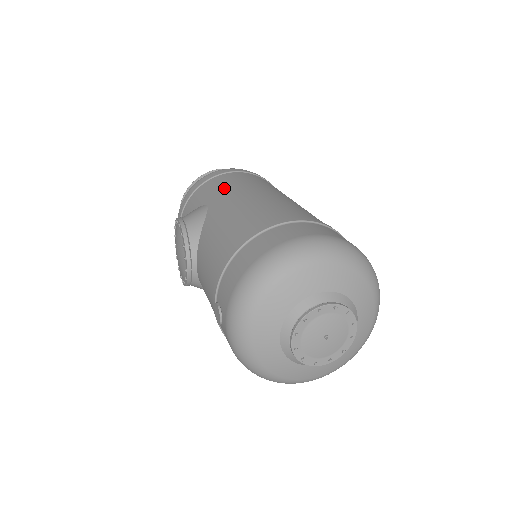
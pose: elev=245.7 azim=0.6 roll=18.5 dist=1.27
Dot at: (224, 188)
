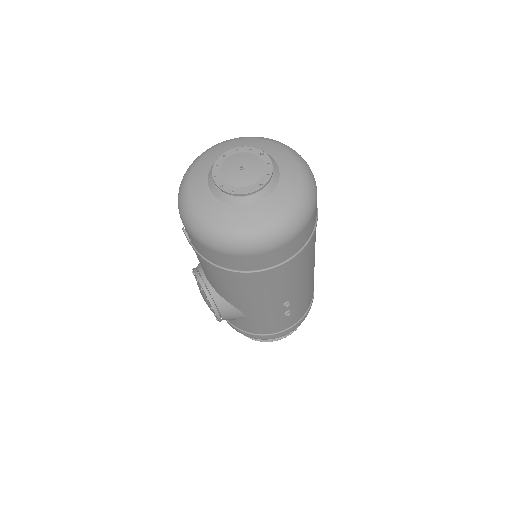
Dot at: occluded
